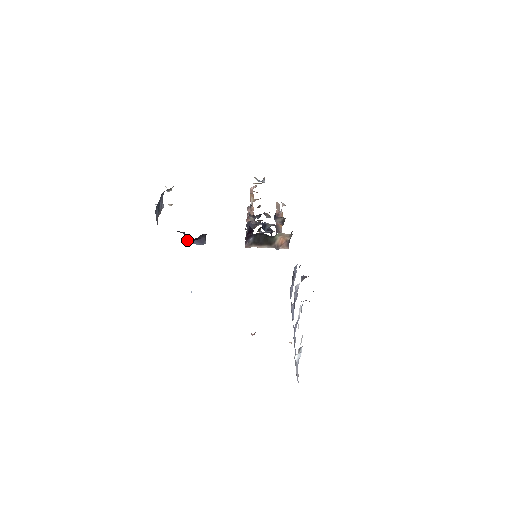
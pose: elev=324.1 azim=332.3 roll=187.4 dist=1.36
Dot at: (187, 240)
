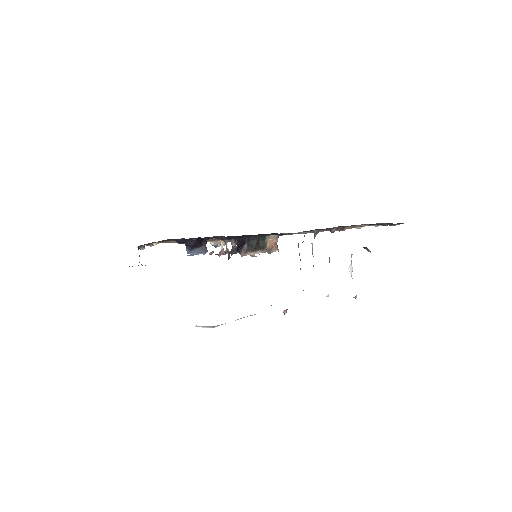
Dot at: (190, 250)
